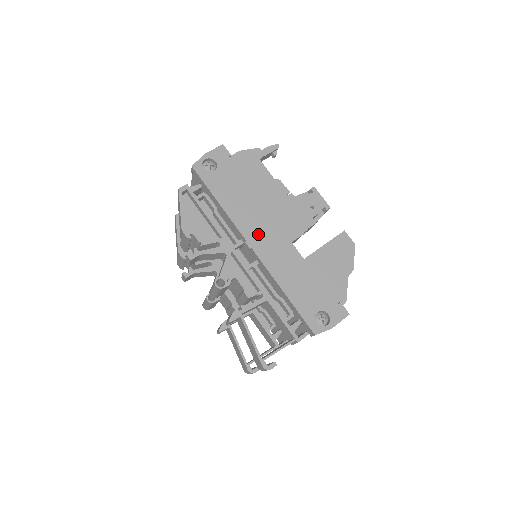
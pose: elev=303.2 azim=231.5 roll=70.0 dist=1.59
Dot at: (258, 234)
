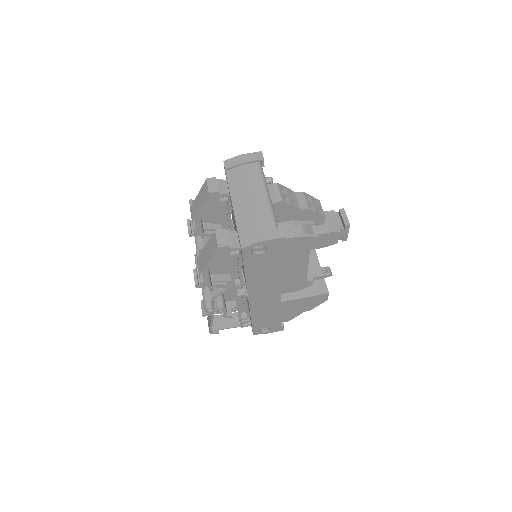
Dot at: (260, 293)
